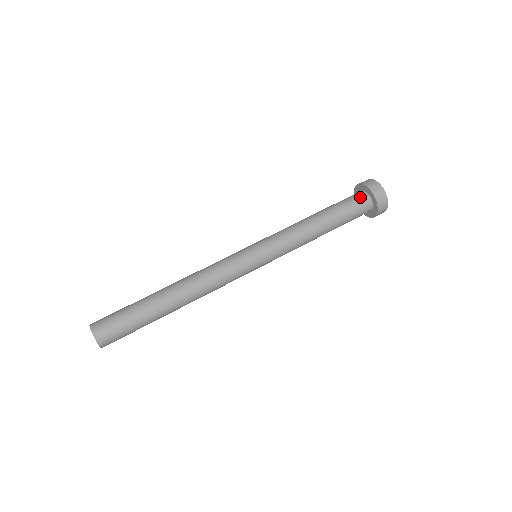
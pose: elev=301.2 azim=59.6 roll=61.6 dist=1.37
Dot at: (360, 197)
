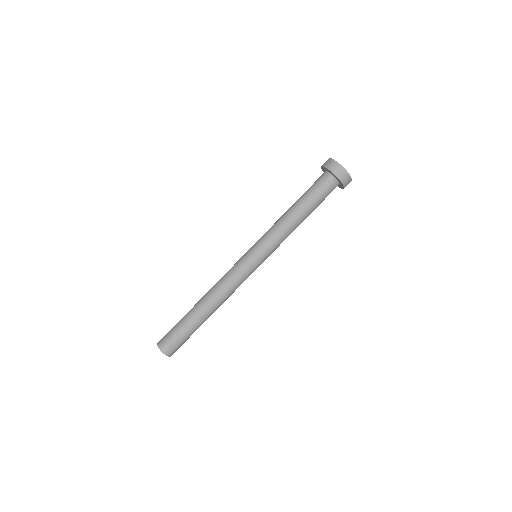
Dot at: (326, 180)
